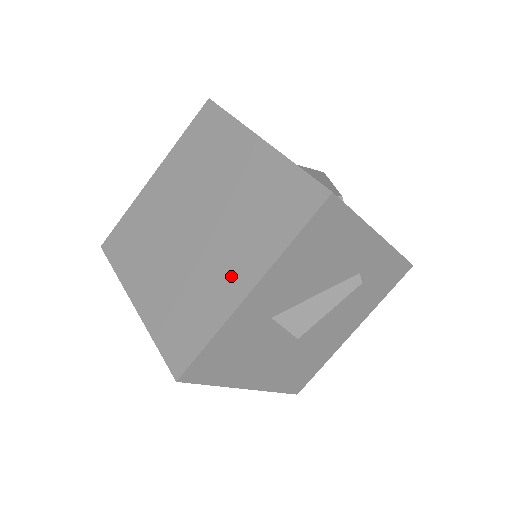
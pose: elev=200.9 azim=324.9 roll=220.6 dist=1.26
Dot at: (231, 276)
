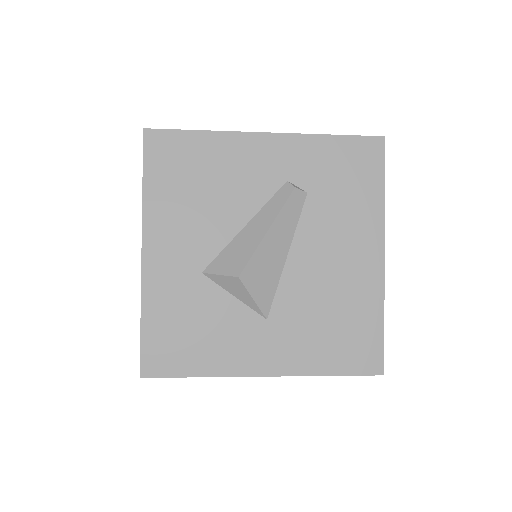
Dot at: occluded
